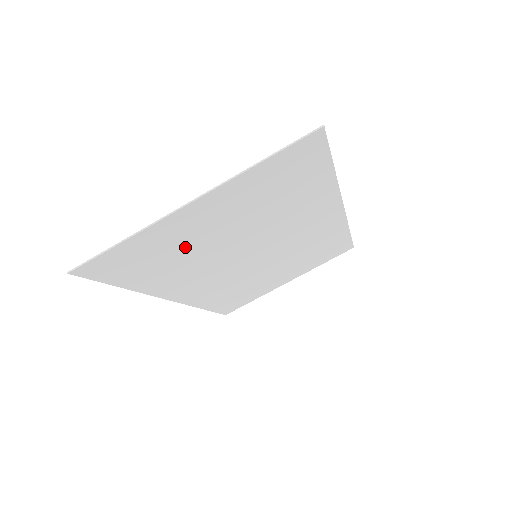
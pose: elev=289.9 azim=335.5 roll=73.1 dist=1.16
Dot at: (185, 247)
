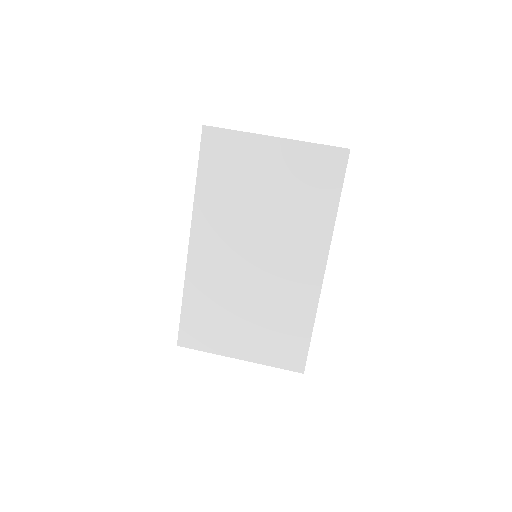
Dot at: (245, 177)
